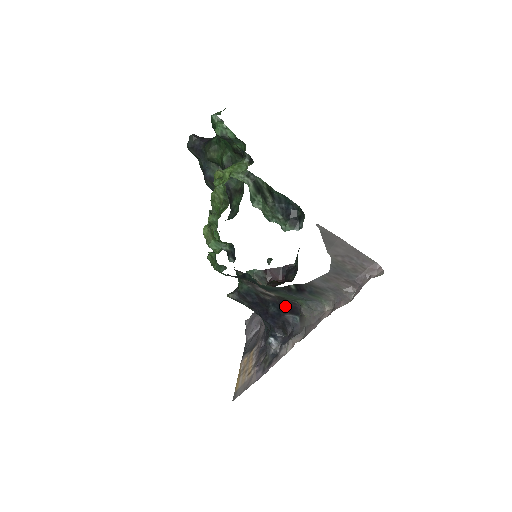
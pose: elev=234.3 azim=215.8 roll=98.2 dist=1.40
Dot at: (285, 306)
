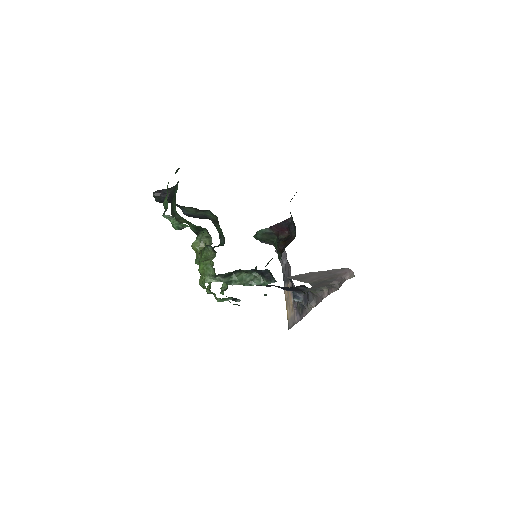
Dot at: occluded
